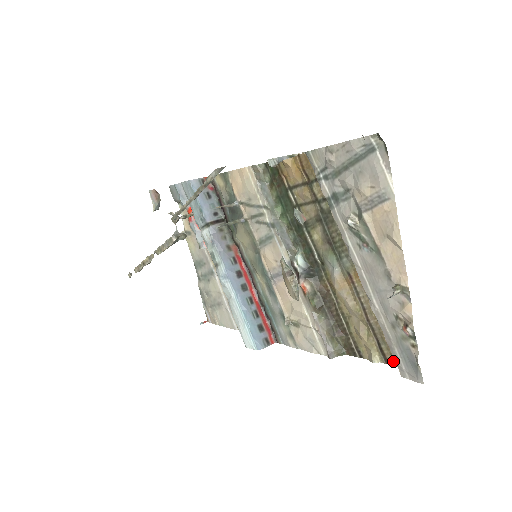
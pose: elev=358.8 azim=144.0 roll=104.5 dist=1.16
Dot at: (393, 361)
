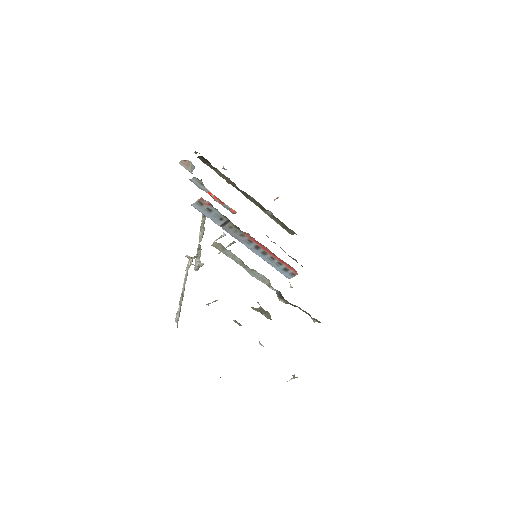
Dot at: occluded
